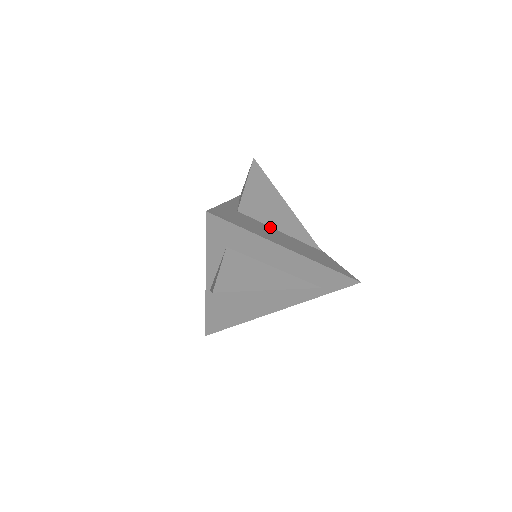
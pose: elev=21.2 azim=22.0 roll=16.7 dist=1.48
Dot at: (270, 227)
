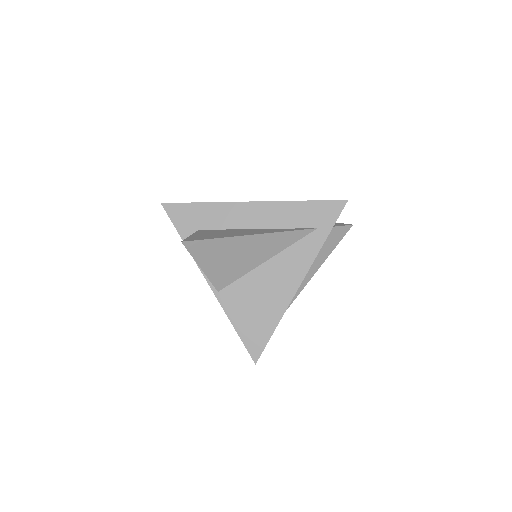
Dot at: occluded
